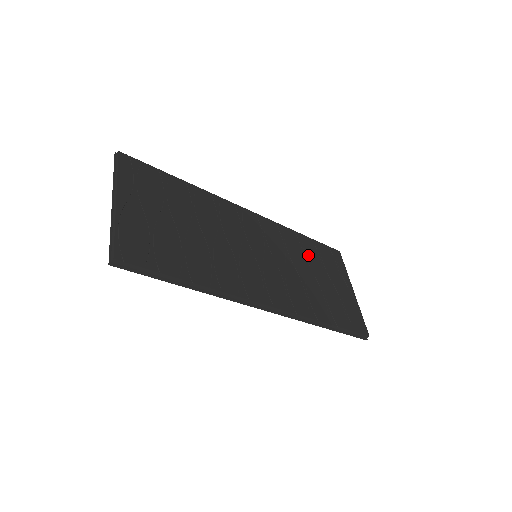
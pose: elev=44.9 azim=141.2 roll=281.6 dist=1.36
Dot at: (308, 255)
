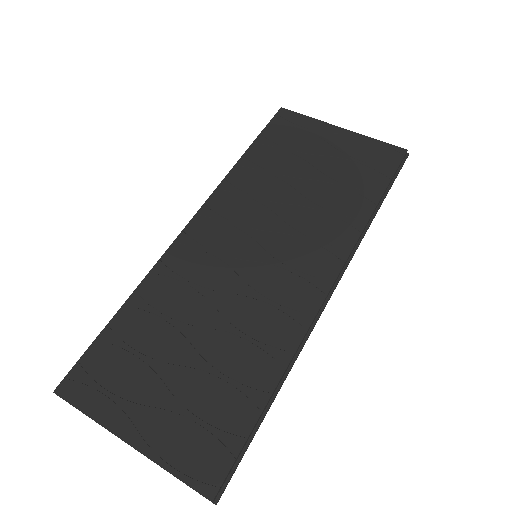
Dot at: (275, 168)
